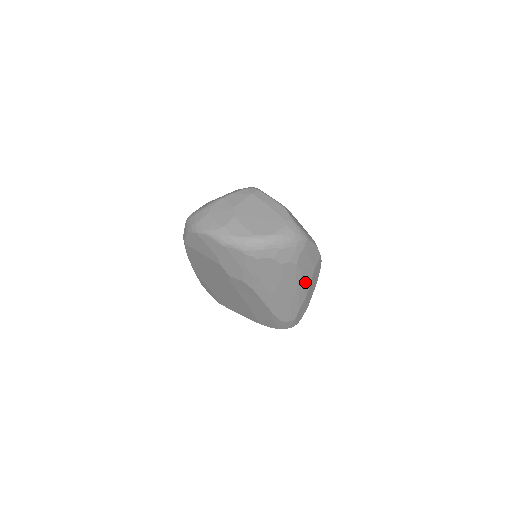
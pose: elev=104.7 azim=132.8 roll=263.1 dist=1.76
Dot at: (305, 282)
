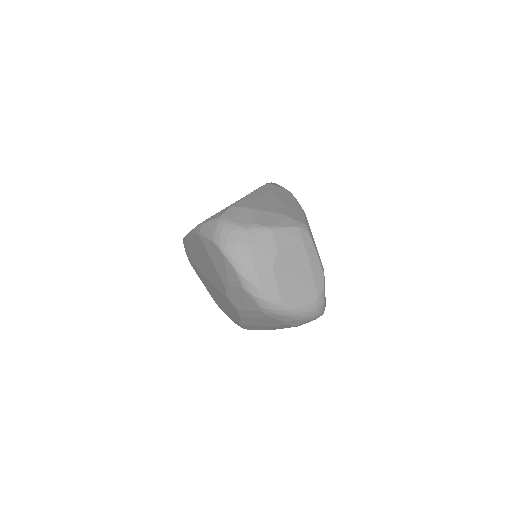
Dot at: occluded
